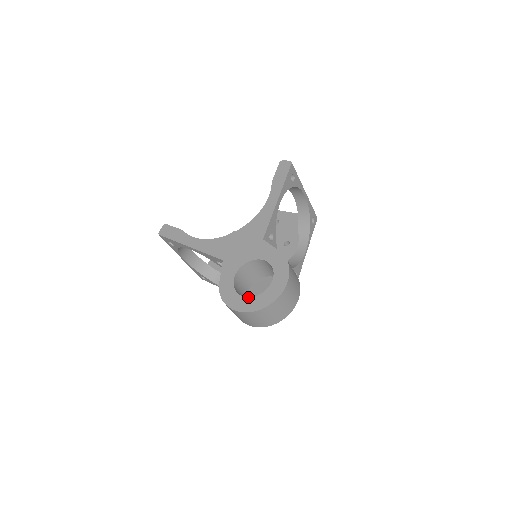
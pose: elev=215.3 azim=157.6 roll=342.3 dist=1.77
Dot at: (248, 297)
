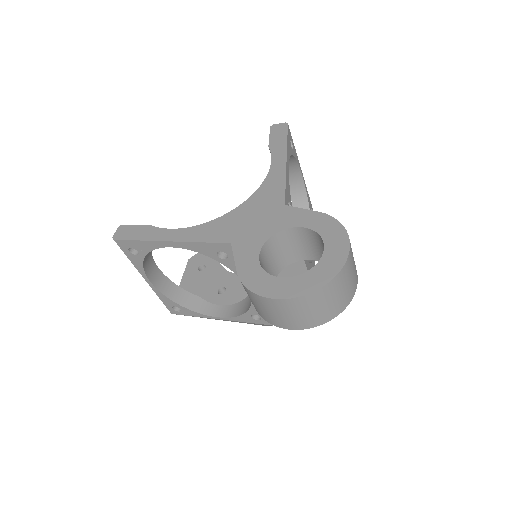
Dot at: (294, 276)
